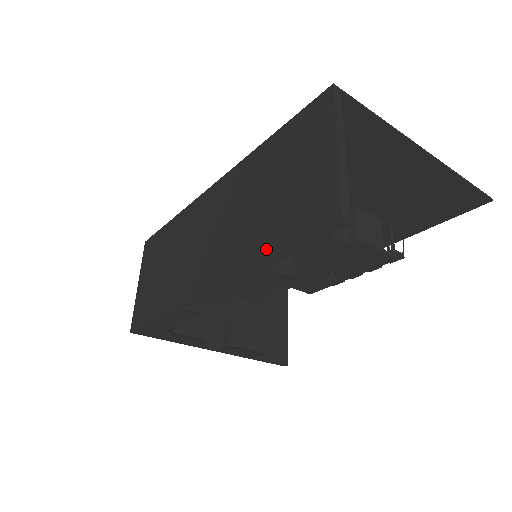
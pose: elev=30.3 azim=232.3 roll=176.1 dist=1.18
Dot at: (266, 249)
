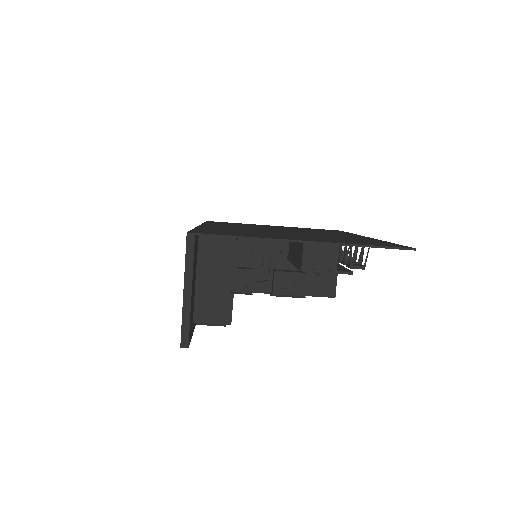
Dot at: occluded
